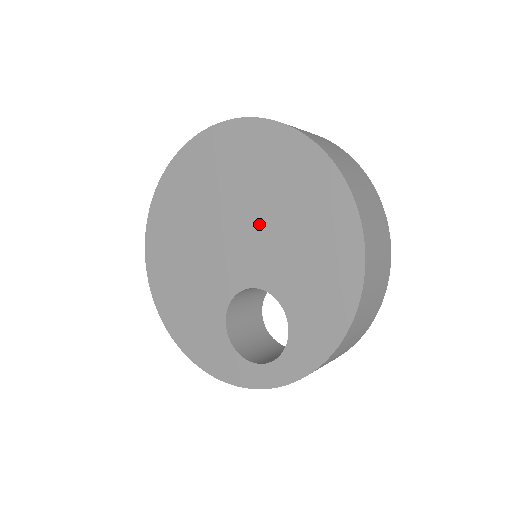
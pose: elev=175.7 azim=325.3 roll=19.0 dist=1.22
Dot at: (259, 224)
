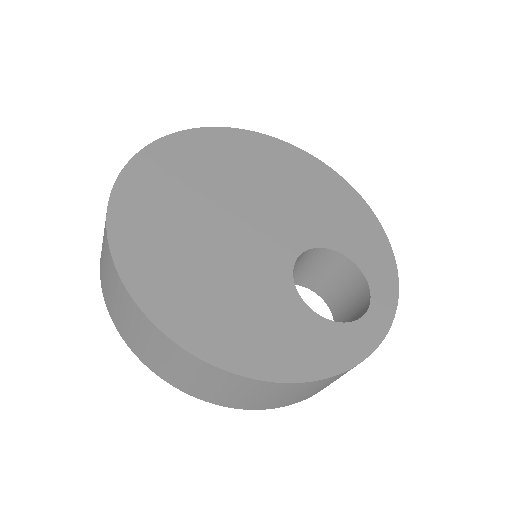
Dot at: (268, 199)
